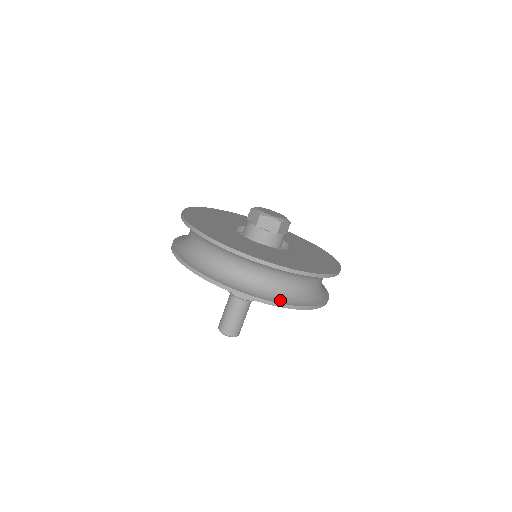
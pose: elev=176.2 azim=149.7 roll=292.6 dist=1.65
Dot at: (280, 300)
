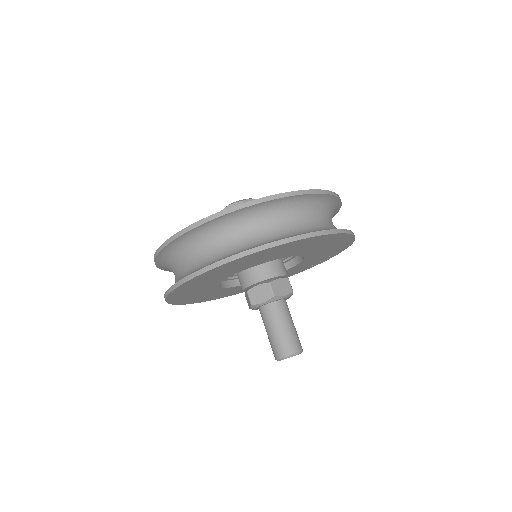
Dot at: (254, 247)
